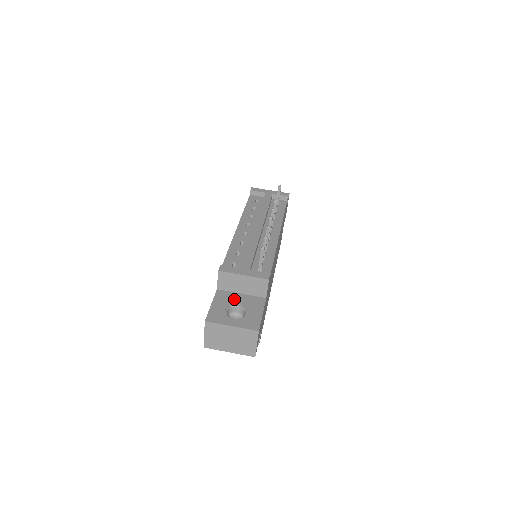
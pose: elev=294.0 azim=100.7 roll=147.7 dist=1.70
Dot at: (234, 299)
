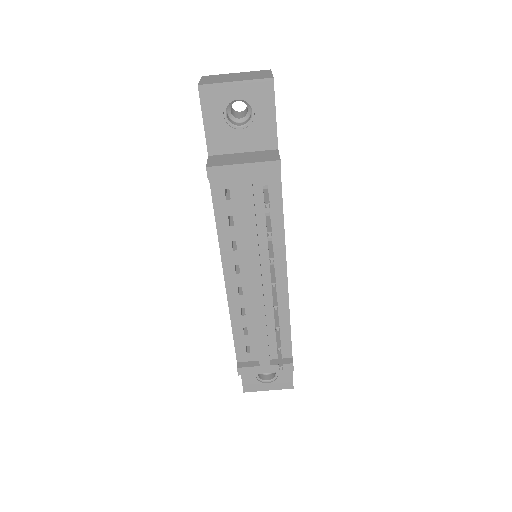
Dot at: occluded
